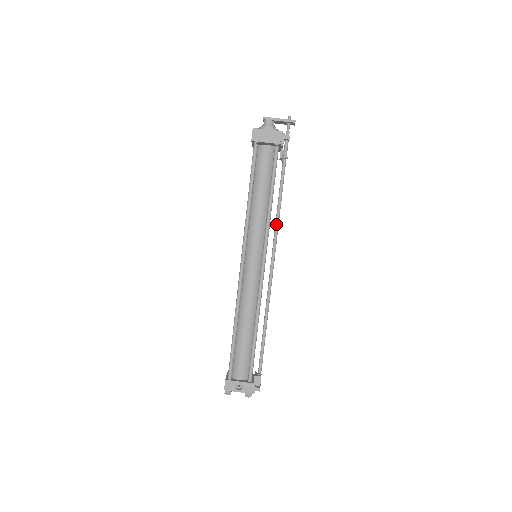
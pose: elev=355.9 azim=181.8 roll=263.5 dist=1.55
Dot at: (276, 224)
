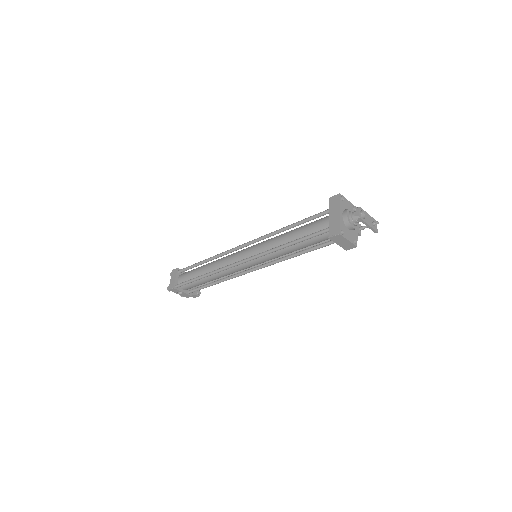
Dot at: occluded
